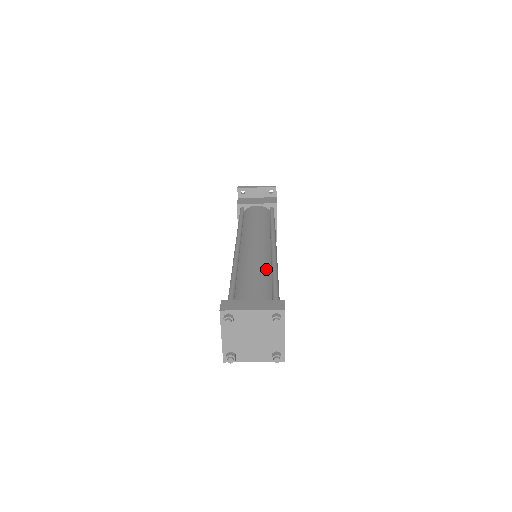
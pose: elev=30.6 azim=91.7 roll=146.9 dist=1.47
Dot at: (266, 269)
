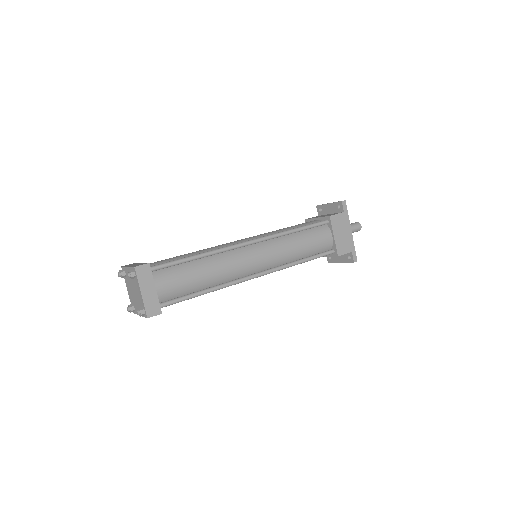
Dot at: occluded
